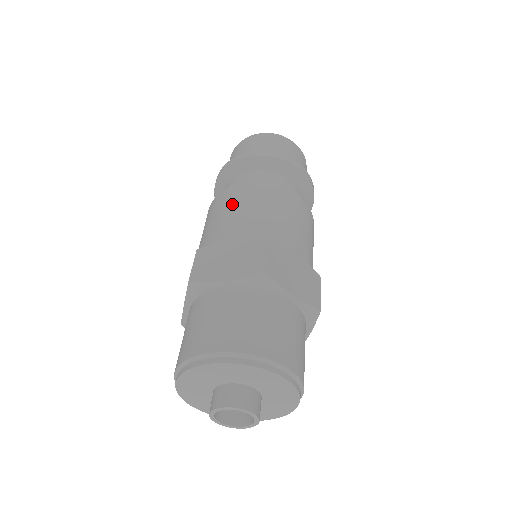
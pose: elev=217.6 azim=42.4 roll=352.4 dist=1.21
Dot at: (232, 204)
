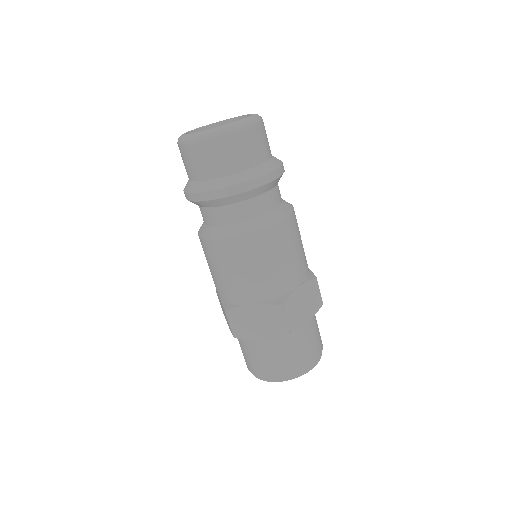
Dot at: (232, 265)
